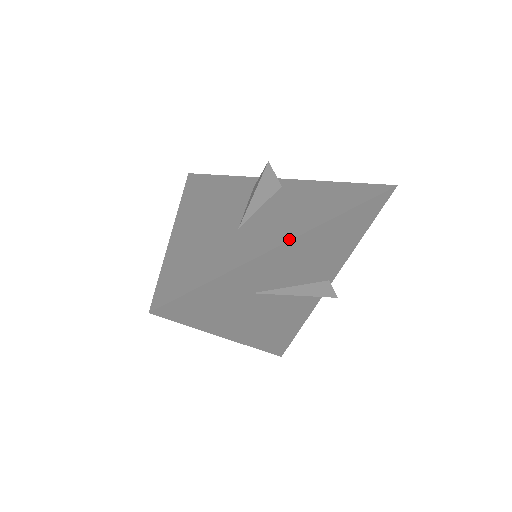
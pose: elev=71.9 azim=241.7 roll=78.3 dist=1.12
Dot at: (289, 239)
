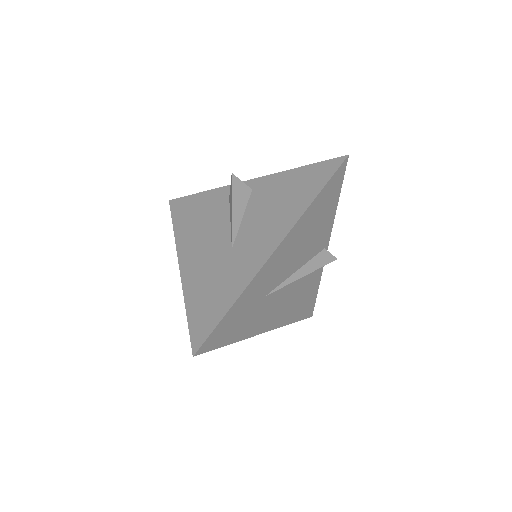
Dot at: (276, 246)
